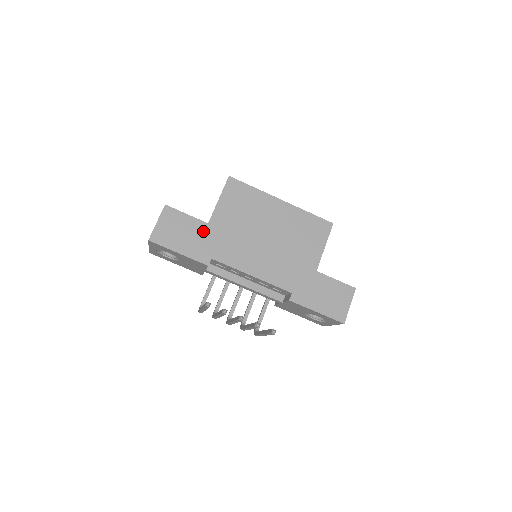
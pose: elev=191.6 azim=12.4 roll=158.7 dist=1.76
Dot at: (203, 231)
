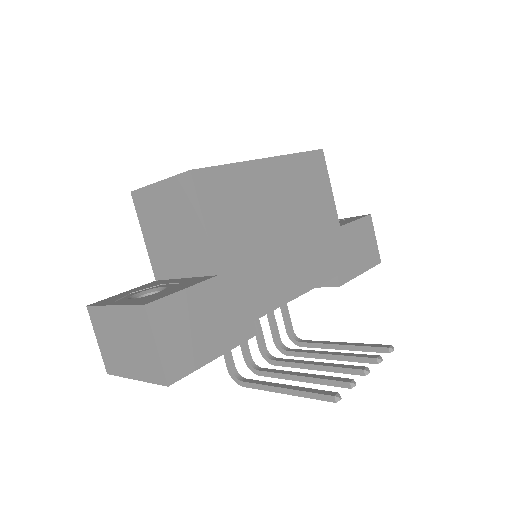
Dot at: (220, 293)
